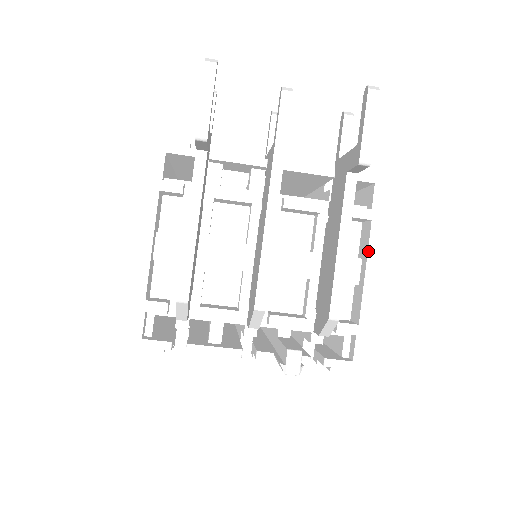
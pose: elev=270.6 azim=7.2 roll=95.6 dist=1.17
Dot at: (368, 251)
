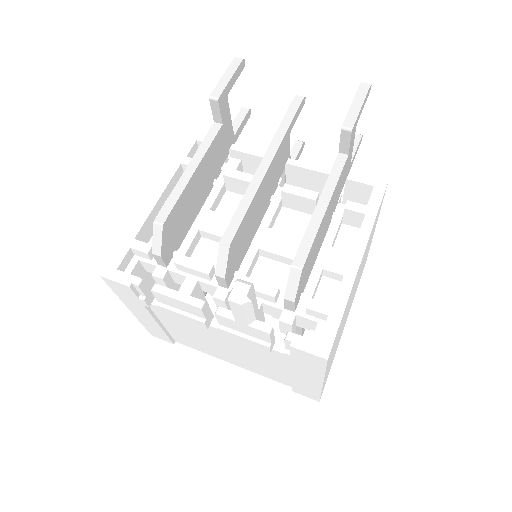
Dot at: (357, 239)
